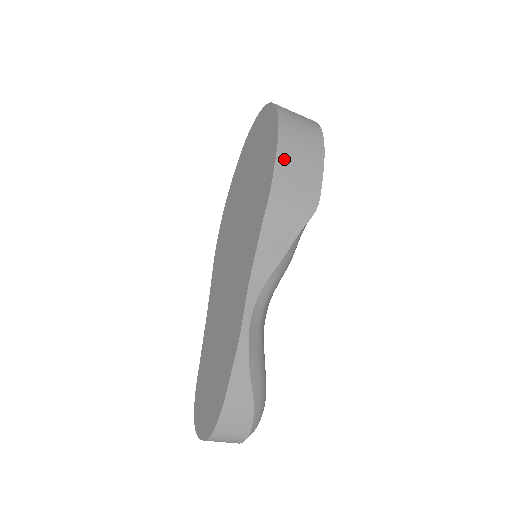
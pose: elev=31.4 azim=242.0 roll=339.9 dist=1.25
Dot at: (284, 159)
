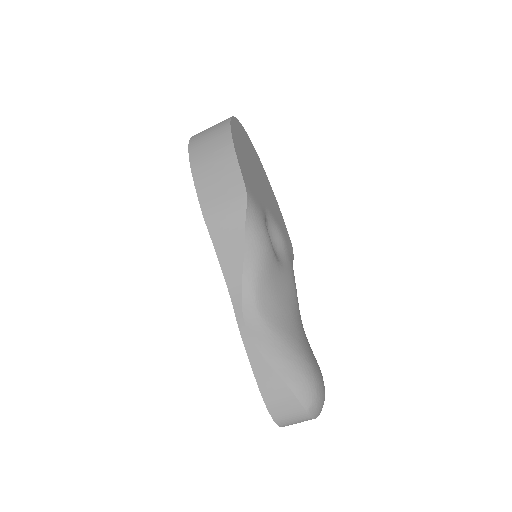
Dot at: (201, 180)
